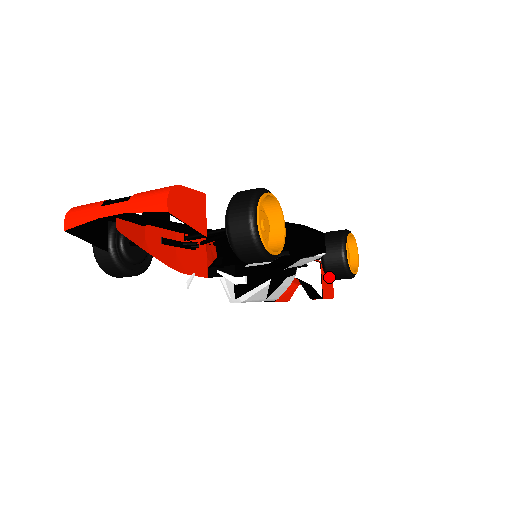
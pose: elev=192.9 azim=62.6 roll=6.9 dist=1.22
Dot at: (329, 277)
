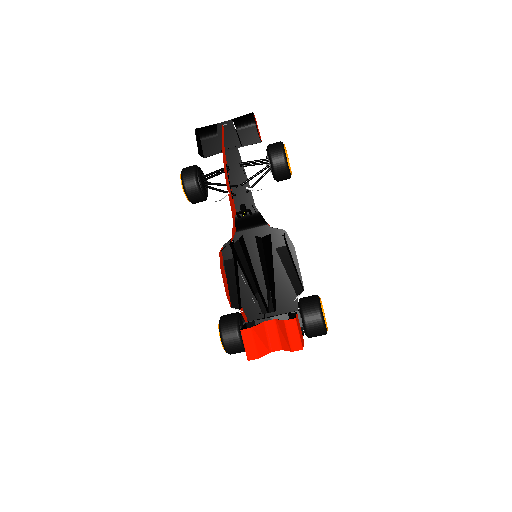
Dot at: (303, 313)
